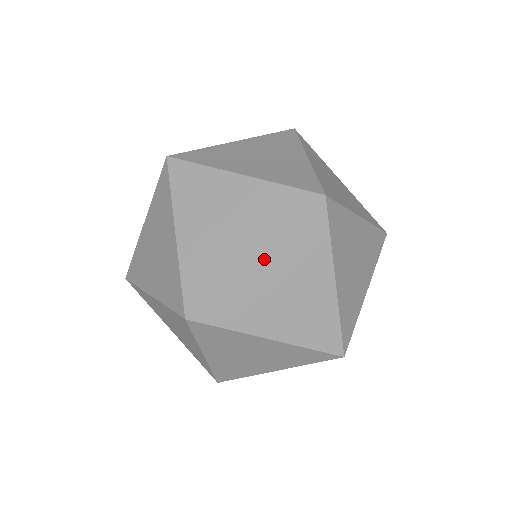
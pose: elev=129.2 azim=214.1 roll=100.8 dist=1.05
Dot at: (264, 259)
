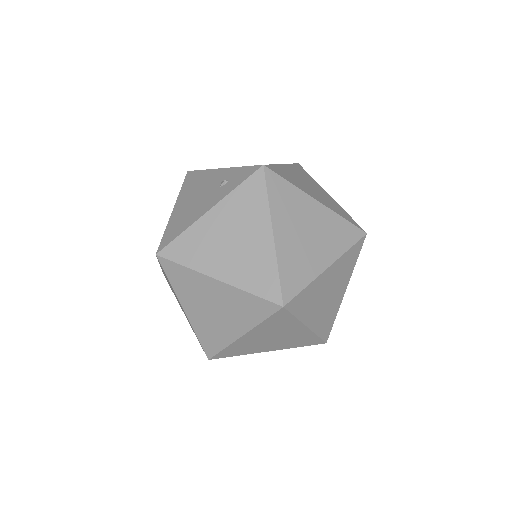
Dot at: (249, 335)
